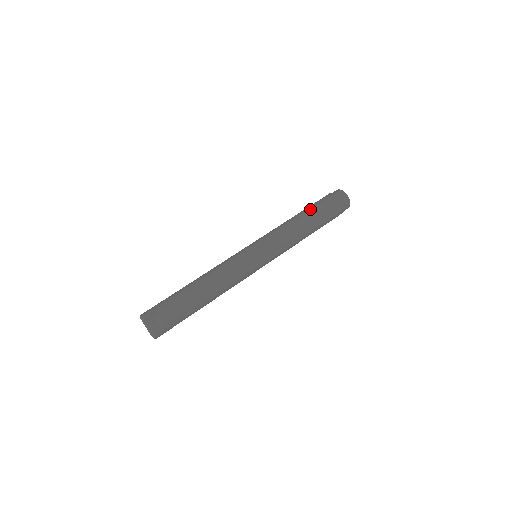
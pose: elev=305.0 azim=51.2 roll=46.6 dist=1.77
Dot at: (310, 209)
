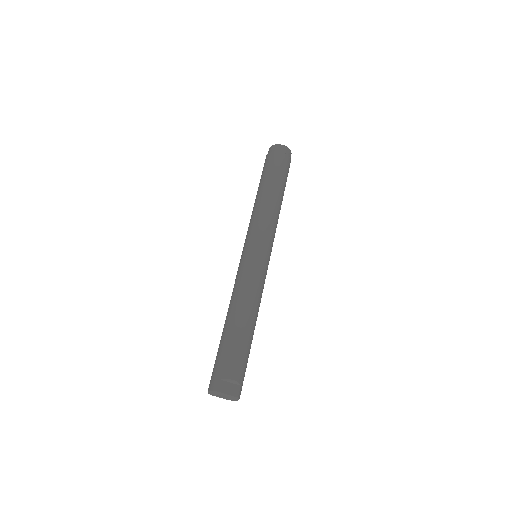
Dot at: (263, 181)
